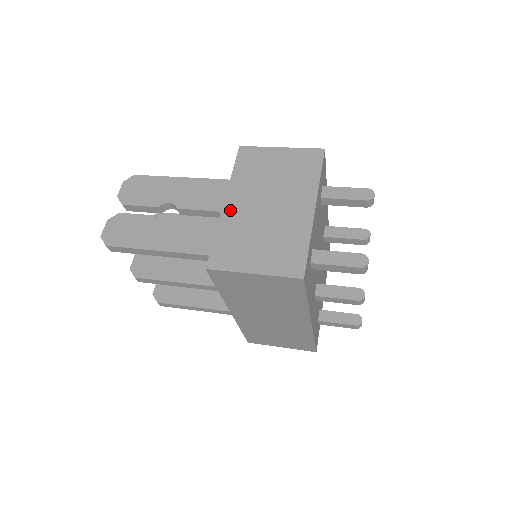
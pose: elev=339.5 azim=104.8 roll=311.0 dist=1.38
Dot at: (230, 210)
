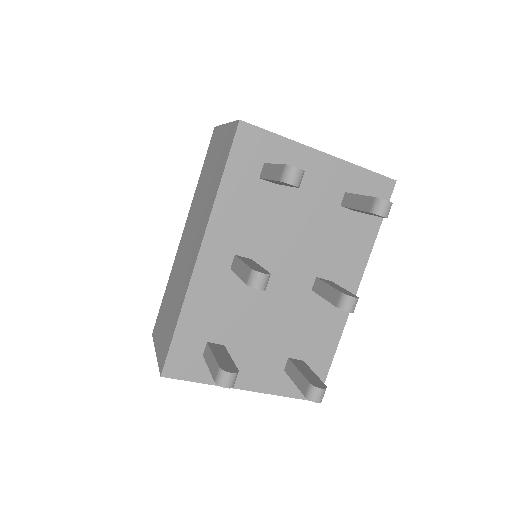
Dot at: occluded
